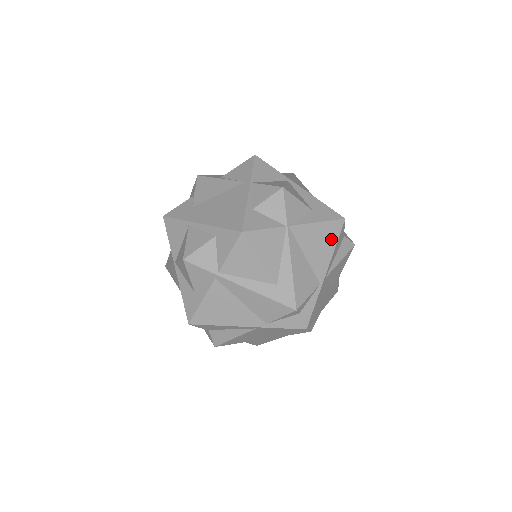
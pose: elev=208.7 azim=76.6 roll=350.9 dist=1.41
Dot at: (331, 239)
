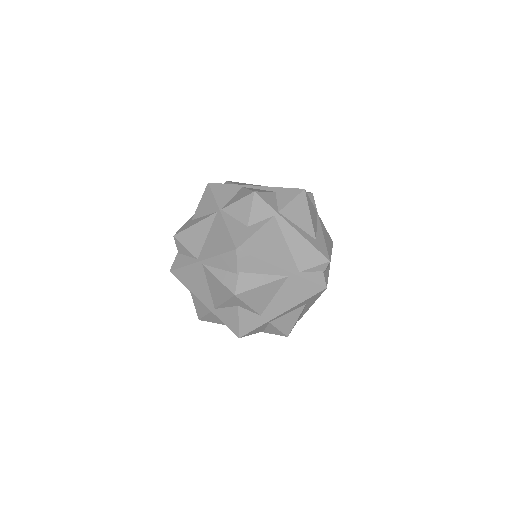
Dot at: (330, 246)
